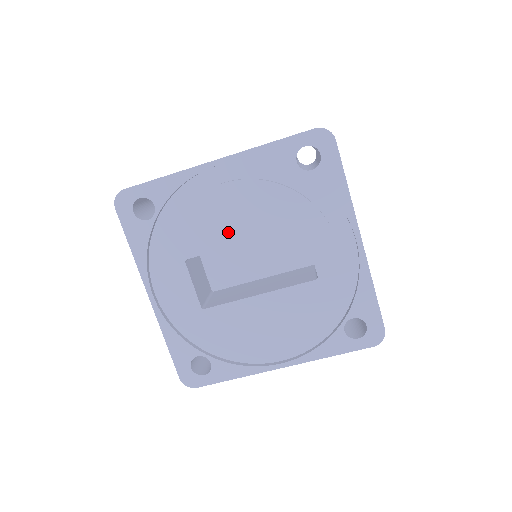
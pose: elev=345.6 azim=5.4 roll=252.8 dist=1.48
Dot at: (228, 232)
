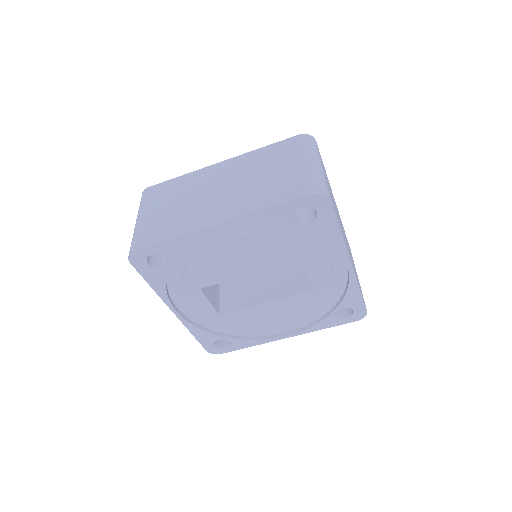
Dot at: (236, 269)
